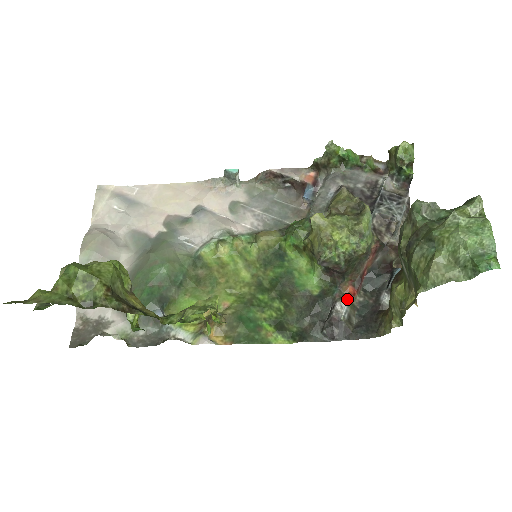
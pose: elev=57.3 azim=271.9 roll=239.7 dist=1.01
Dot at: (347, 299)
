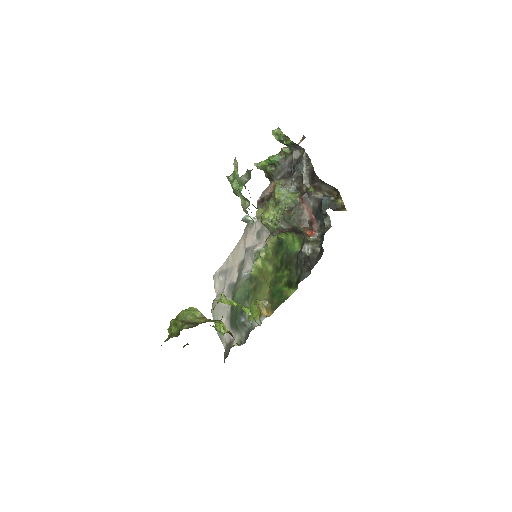
Dot at: occluded
